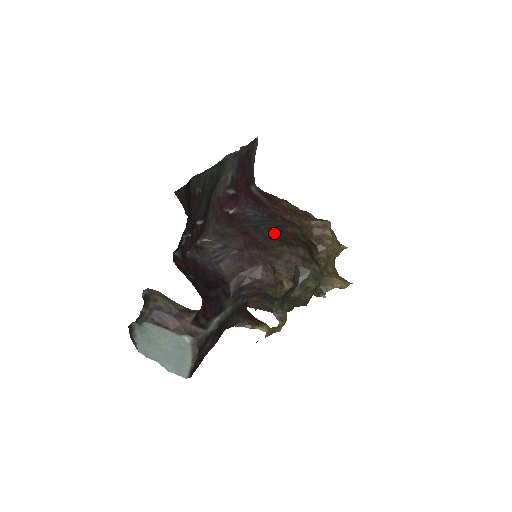
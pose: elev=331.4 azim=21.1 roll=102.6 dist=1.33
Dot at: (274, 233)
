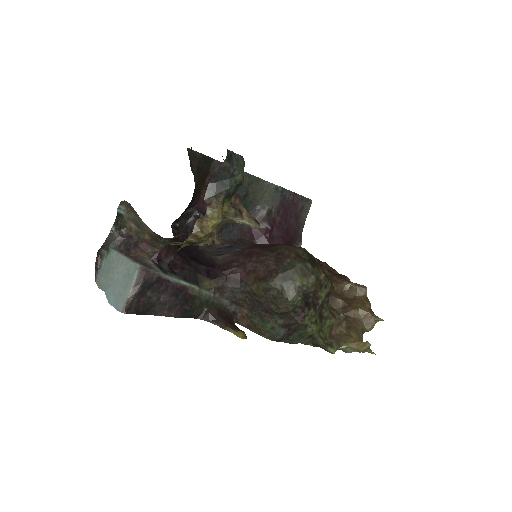
Dot at: occluded
